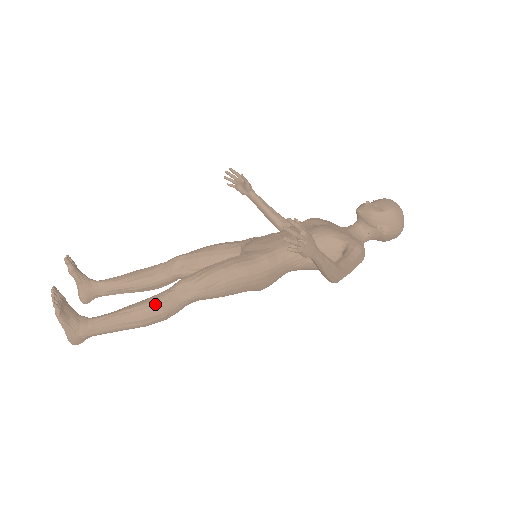
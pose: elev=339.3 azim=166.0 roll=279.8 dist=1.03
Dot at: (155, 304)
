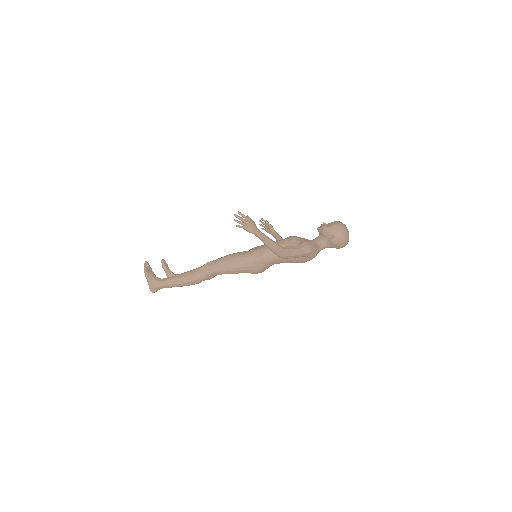
Dot at: (192, 272)
